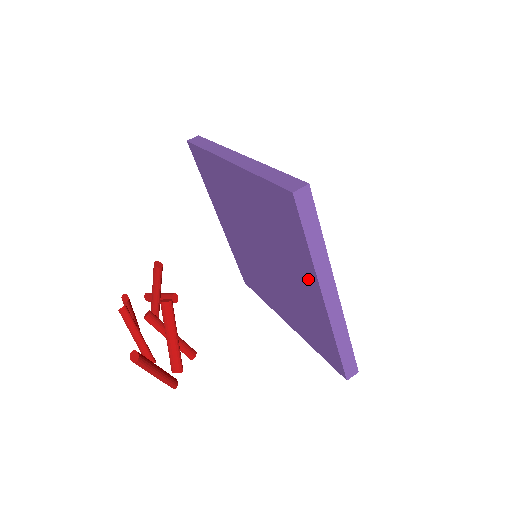
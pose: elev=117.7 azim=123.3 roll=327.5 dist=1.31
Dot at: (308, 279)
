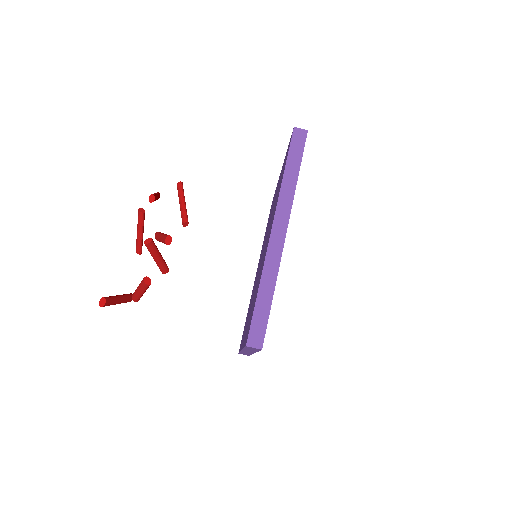
Dot at: (245, 334)
